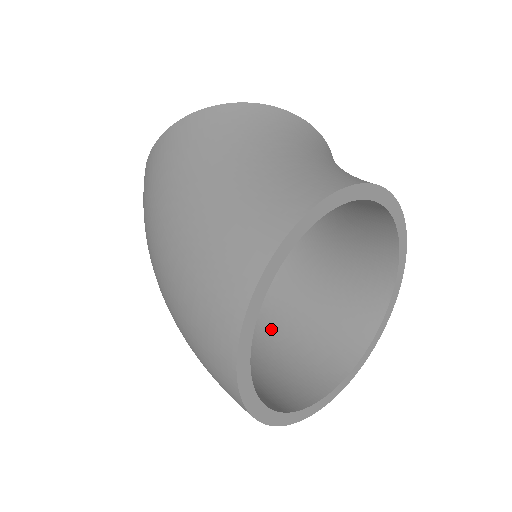
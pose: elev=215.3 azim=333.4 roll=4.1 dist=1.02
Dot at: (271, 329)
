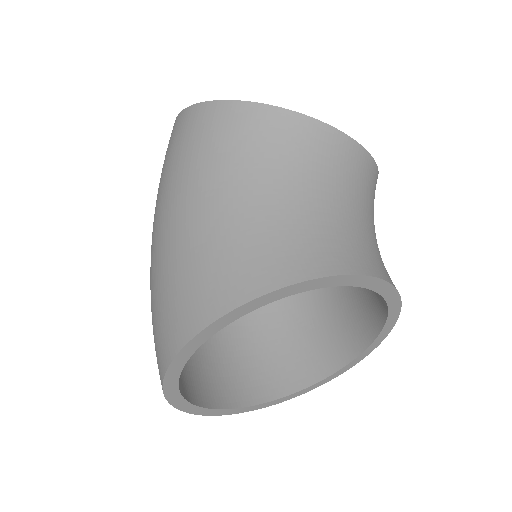
Dot at: (276, 306)
